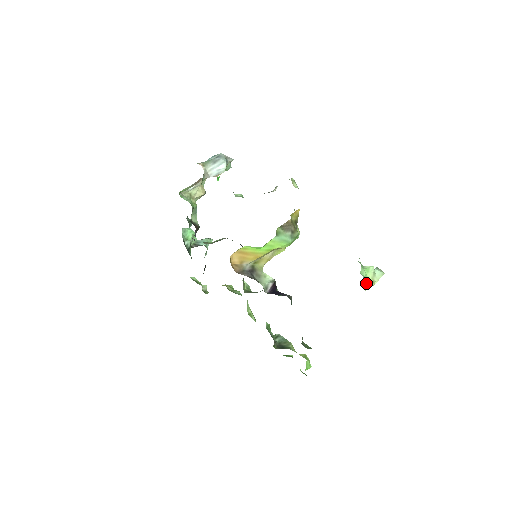
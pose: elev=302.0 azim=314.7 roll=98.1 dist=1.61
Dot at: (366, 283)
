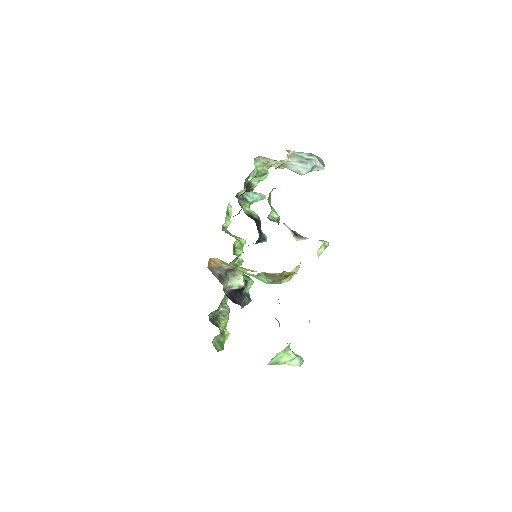
Dot at: (271, 363)
